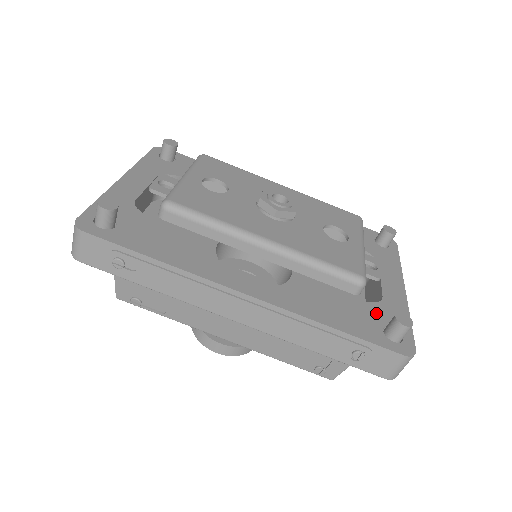
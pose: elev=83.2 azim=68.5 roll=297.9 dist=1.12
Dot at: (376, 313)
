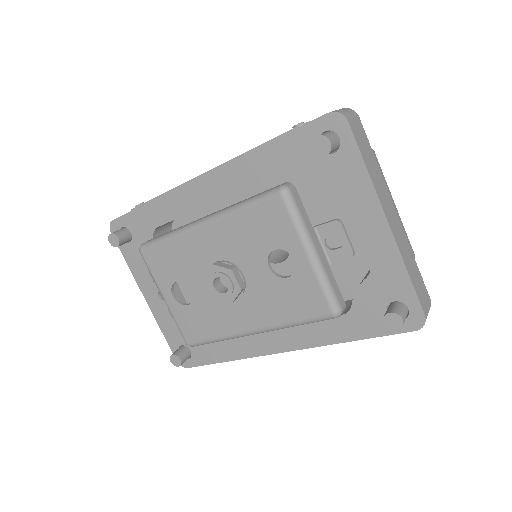
Dot at: (373, 294)
